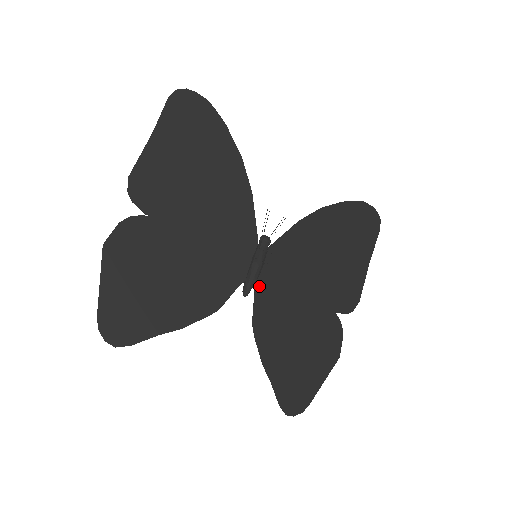
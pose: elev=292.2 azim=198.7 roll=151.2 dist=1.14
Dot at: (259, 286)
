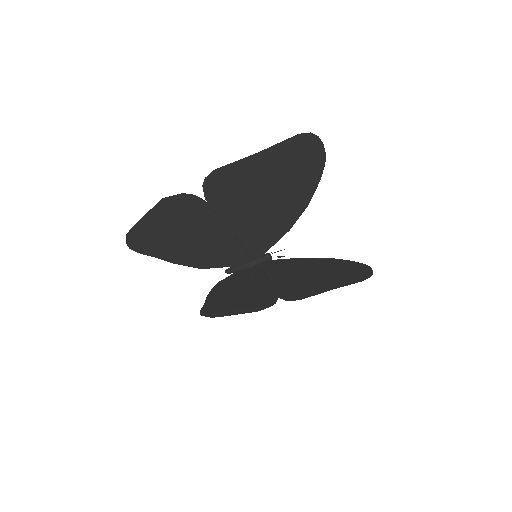
Dot at: (239, 273)
